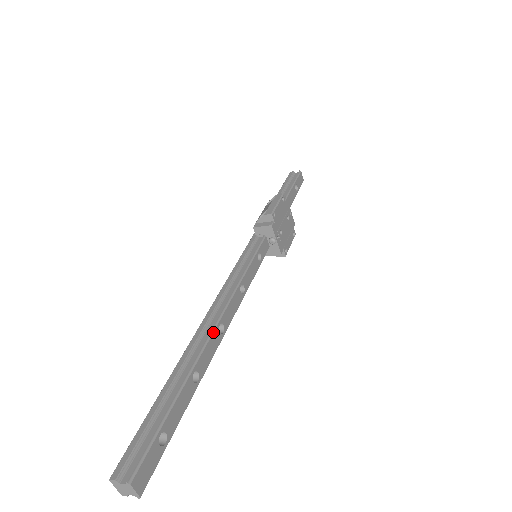
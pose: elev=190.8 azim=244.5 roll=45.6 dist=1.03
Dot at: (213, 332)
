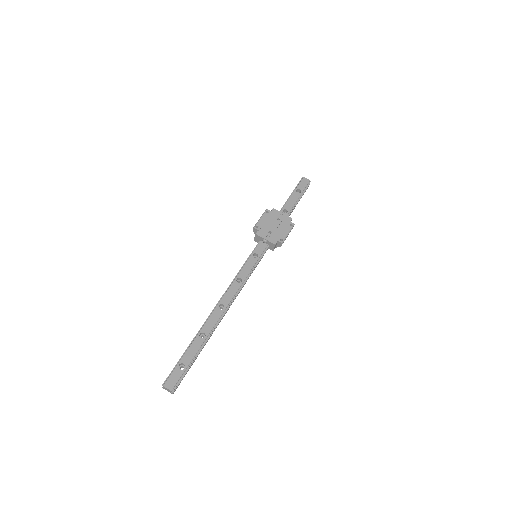
Dot at: (213, 311)
